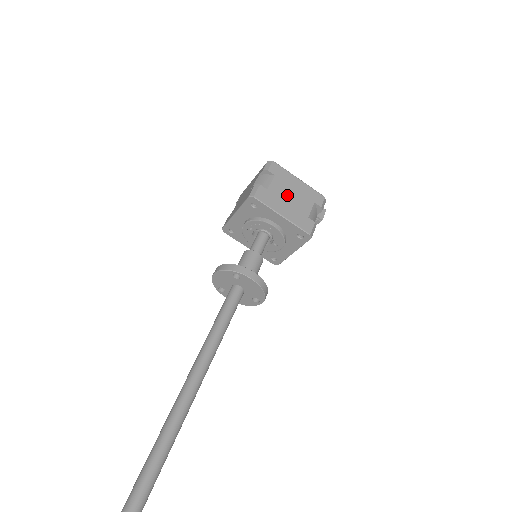
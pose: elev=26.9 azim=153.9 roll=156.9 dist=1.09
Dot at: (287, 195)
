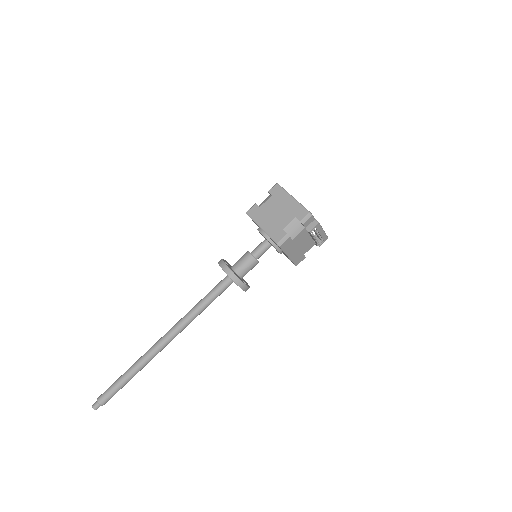
Dot at: (274, 211)
